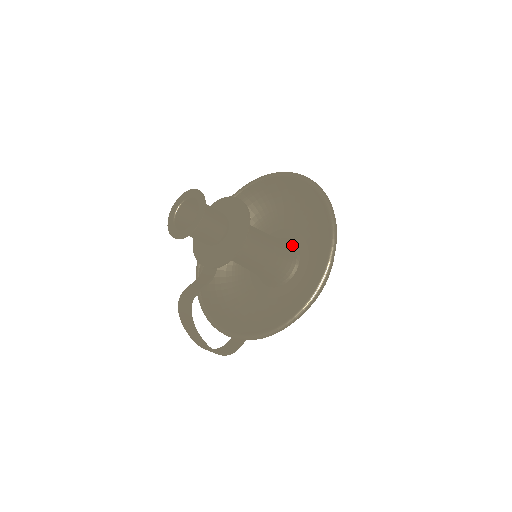
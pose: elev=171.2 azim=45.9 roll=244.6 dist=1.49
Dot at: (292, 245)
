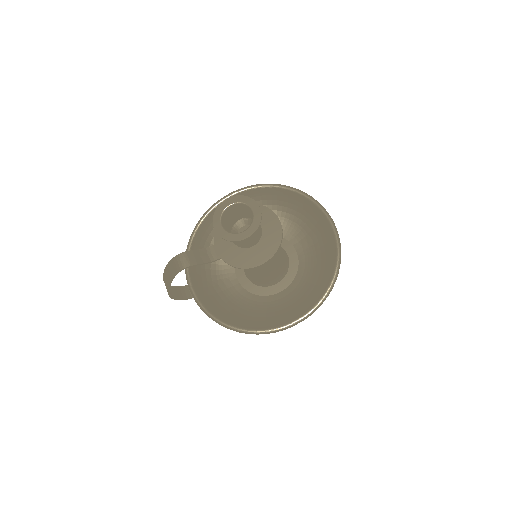
Dot at: (286, 267)
